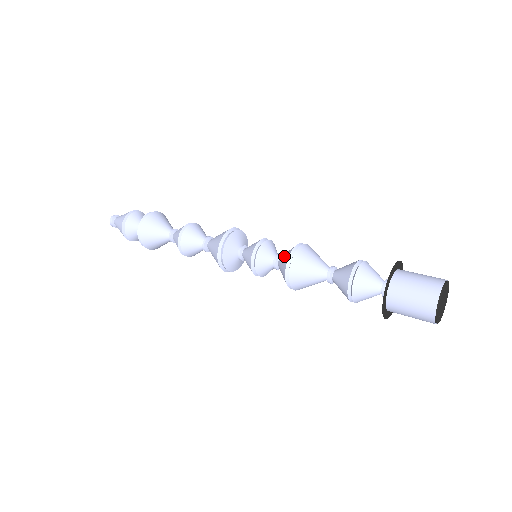
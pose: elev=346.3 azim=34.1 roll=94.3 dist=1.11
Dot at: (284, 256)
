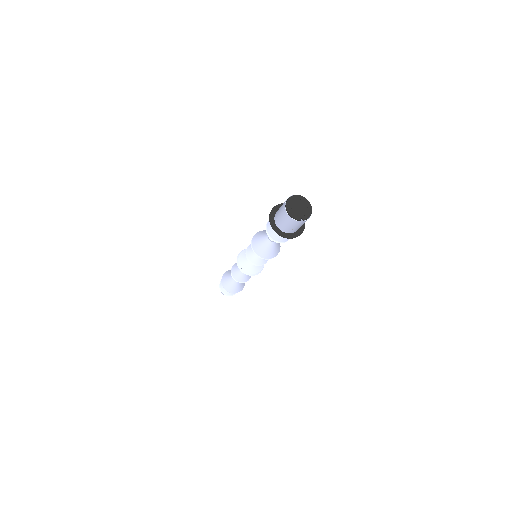
Dot at: occluded
